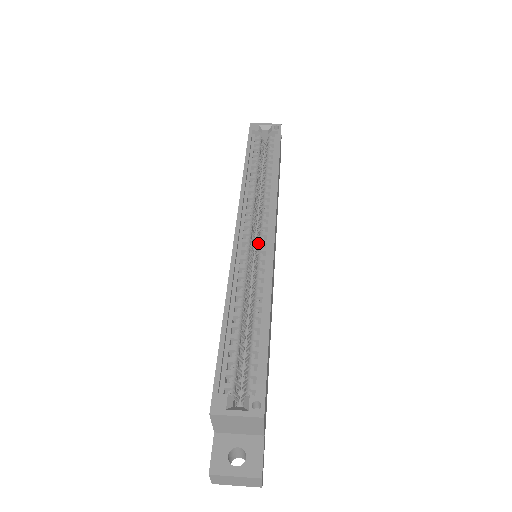
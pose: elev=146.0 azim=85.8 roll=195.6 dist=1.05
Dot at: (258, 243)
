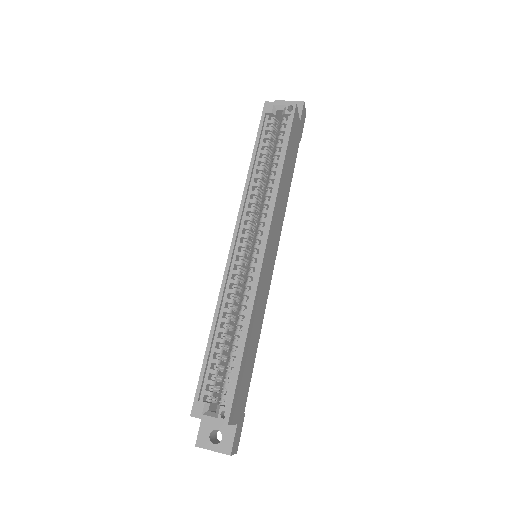
Dot at: (252, 254)
